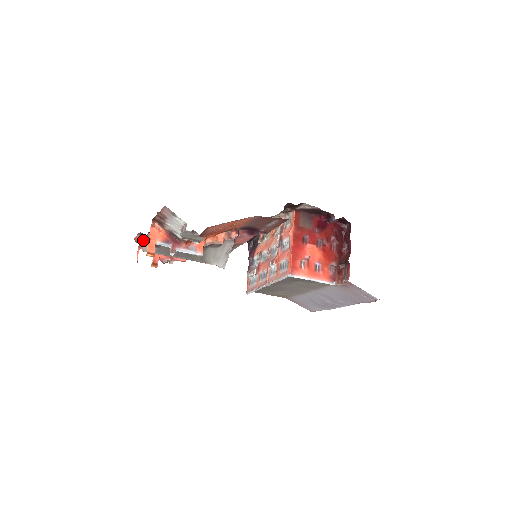
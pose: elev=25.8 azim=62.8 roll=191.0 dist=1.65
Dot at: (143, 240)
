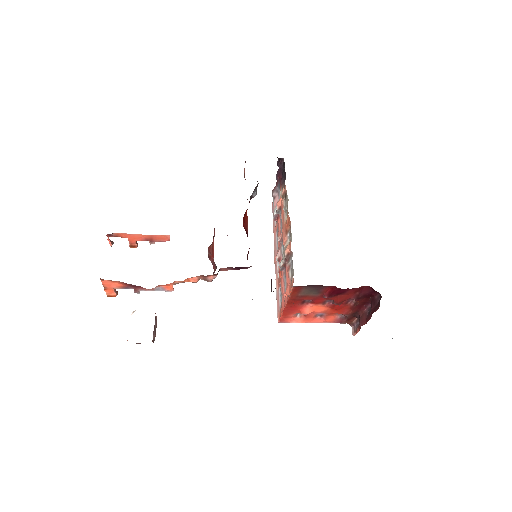
Dot at: occluded
